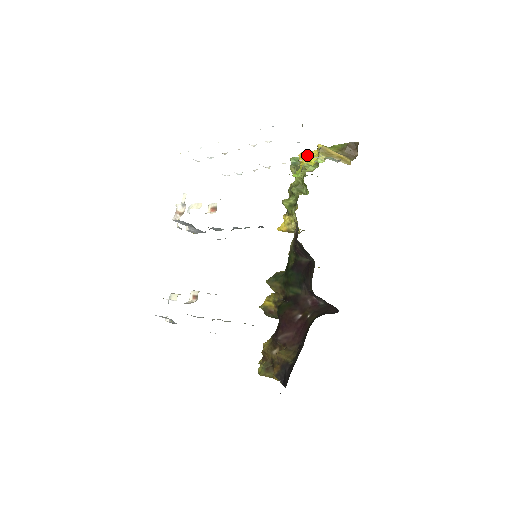
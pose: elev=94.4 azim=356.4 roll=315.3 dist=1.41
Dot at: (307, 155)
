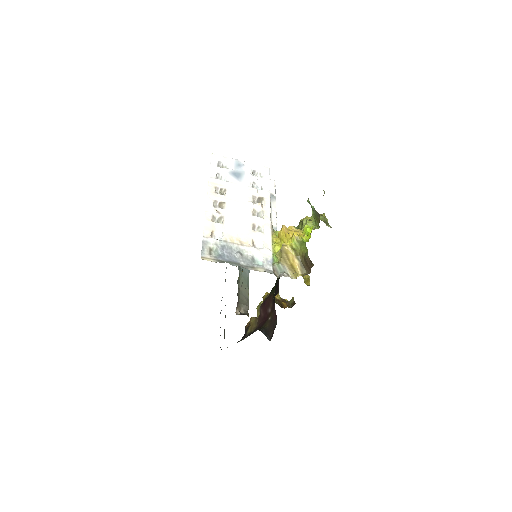
Dot at: (284, 234)
